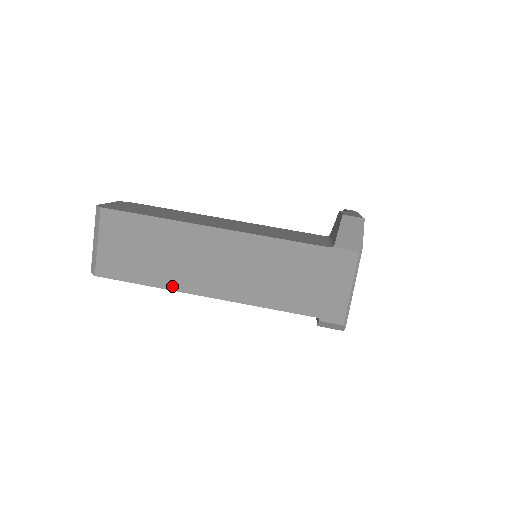
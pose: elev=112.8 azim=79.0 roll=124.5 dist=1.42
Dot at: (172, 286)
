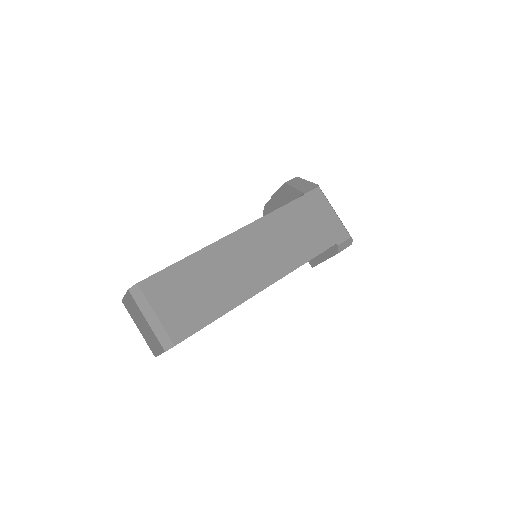
Dot at: (238, 301)
